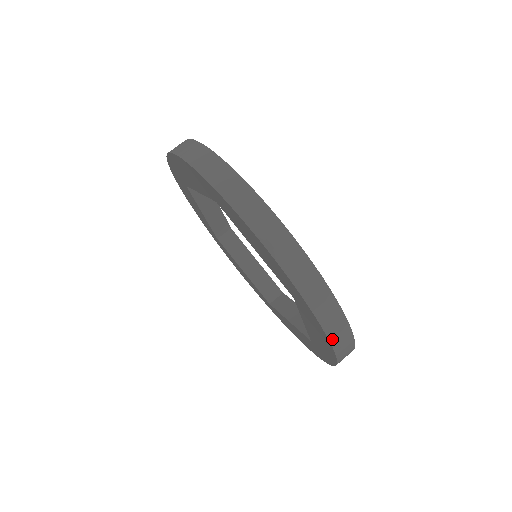
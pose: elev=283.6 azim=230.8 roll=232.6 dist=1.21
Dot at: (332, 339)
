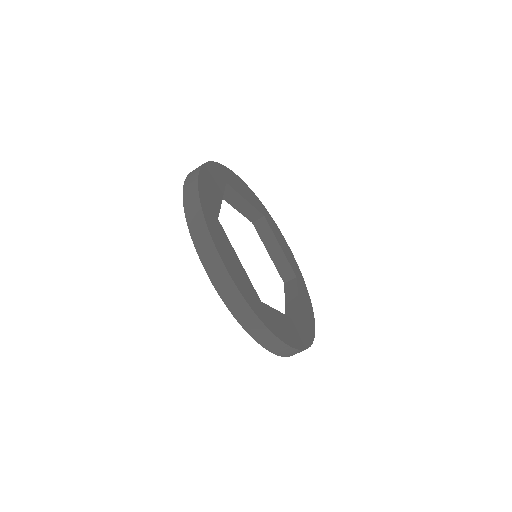
Dot at: occluded
